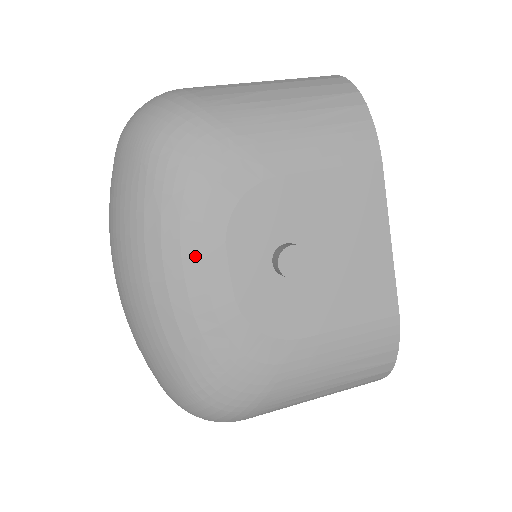
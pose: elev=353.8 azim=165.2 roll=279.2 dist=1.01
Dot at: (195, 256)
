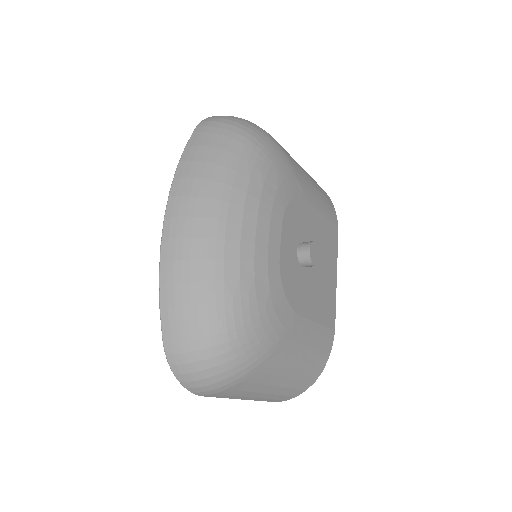
Dot at: (266, 217)
